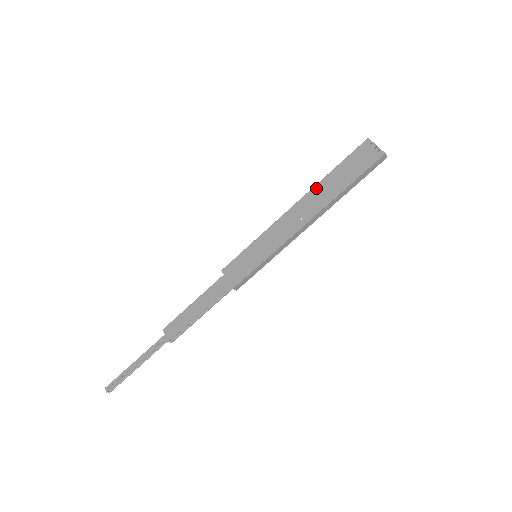
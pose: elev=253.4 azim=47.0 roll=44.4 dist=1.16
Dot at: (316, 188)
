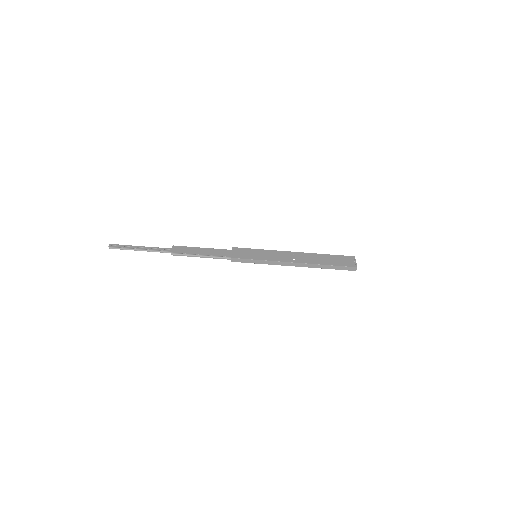
Dot at: (313, 254)
